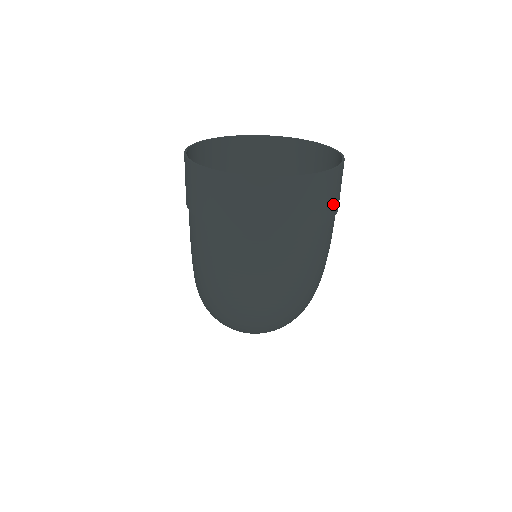
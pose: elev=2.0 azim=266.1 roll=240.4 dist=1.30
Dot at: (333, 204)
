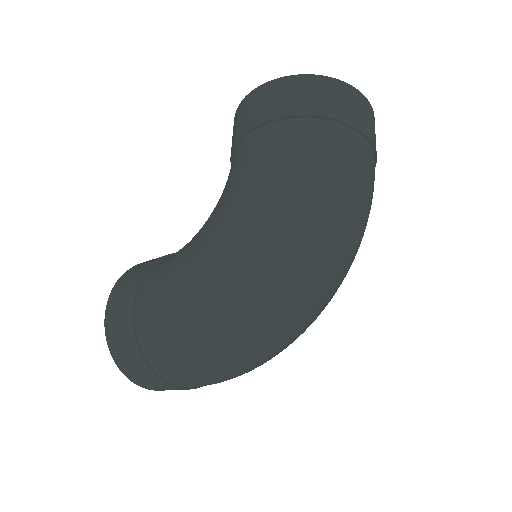
Dot at: occluded
